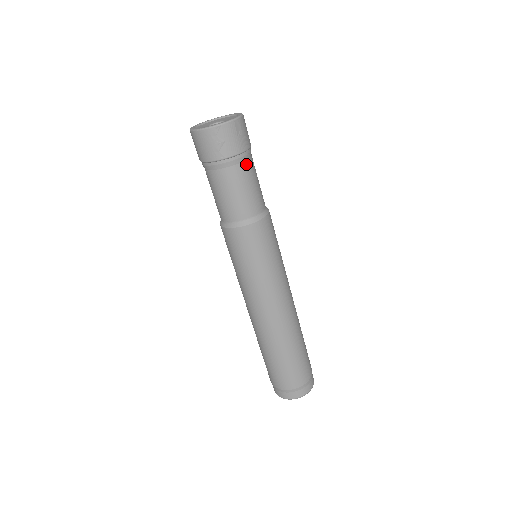
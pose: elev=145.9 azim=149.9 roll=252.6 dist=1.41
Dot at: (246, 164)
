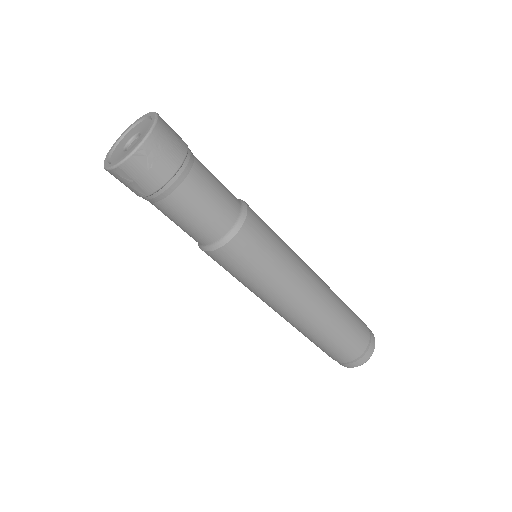
Dot at: (179, 192)
